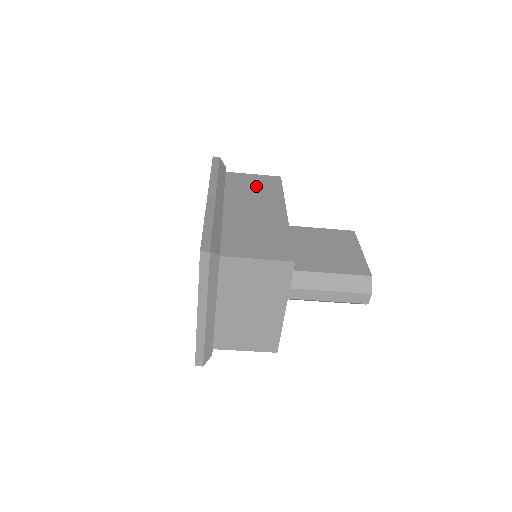
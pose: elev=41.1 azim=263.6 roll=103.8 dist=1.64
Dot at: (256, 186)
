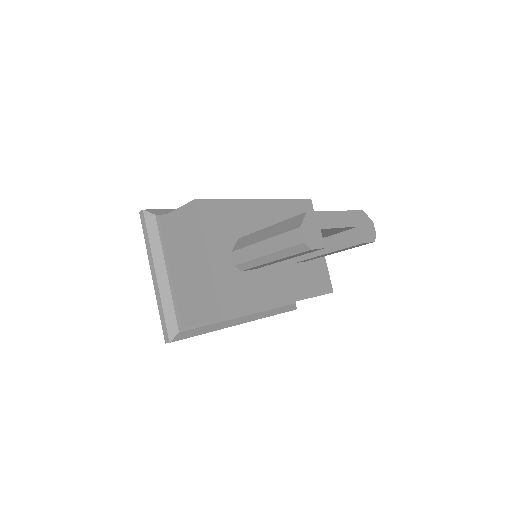
Dot at: occluded
